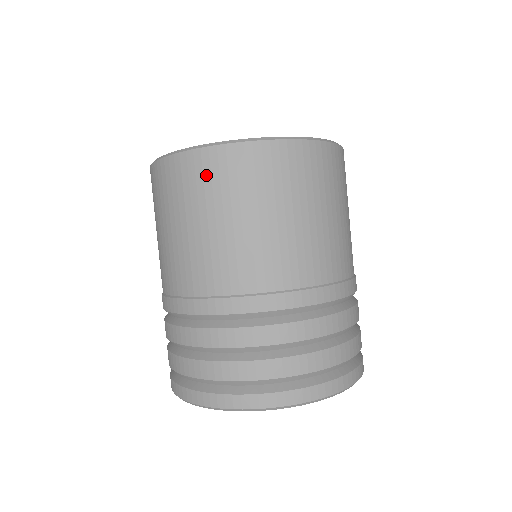
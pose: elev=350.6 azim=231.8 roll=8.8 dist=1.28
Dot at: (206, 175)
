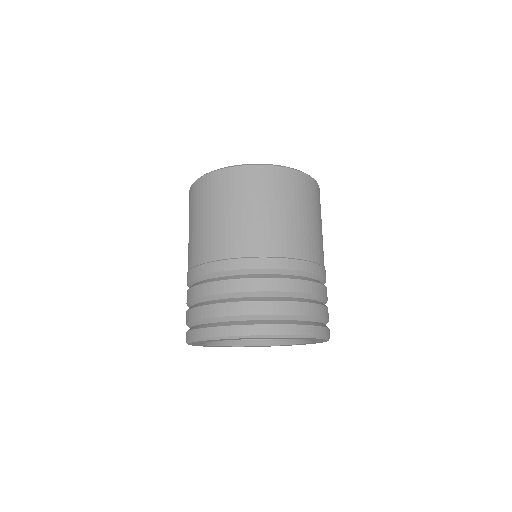
Dot at: (196, 195)
